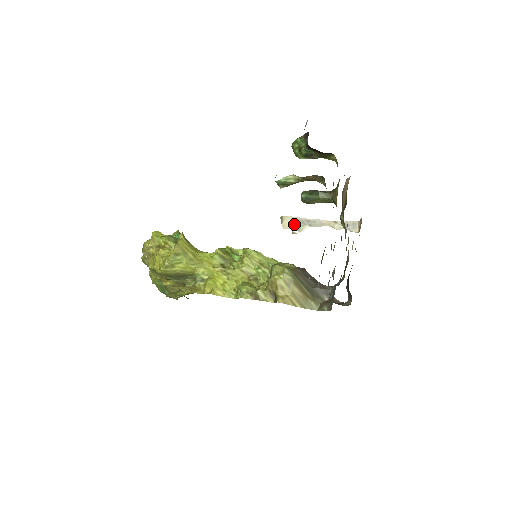
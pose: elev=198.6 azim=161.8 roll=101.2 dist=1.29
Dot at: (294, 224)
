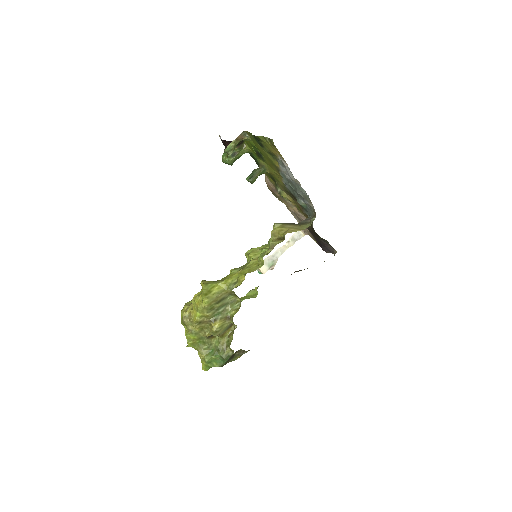
Dot at: (267, 265)
